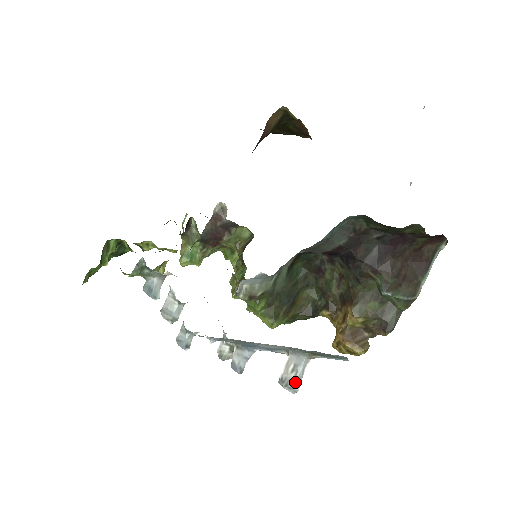
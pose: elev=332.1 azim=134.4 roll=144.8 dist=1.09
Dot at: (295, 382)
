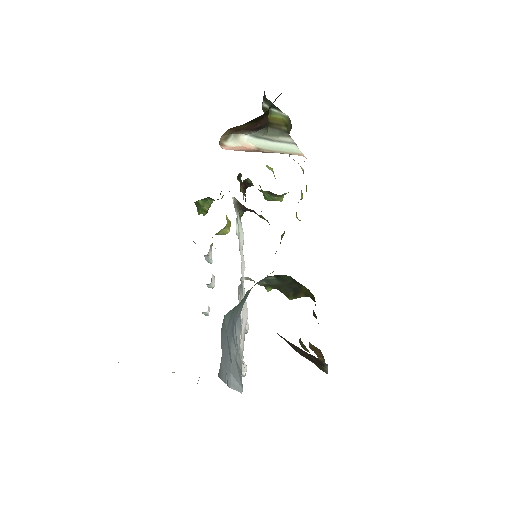
Dot at: occluded
